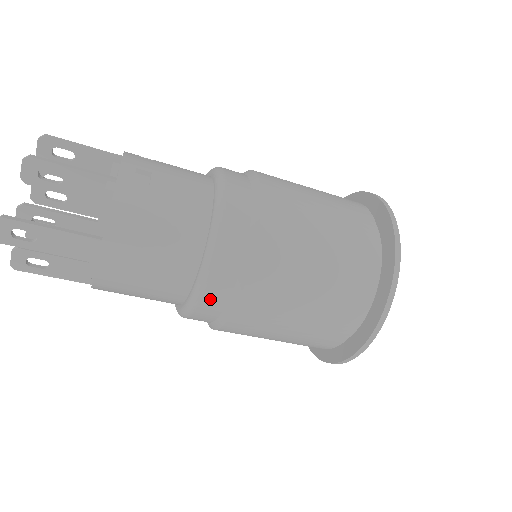
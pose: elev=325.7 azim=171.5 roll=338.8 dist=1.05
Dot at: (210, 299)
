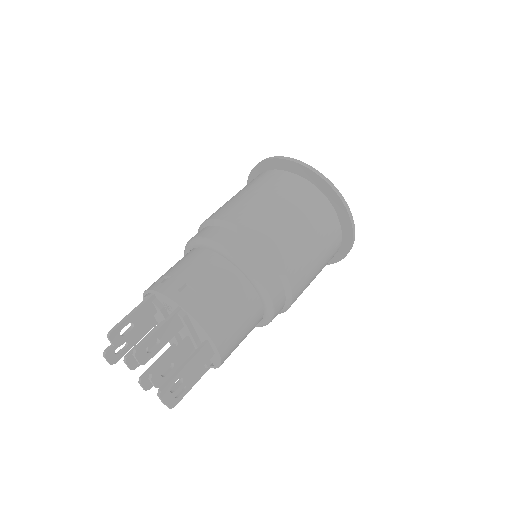
Dot at: (278, 303)
